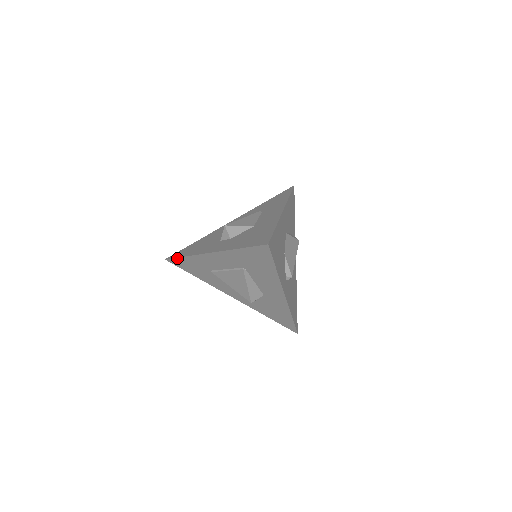
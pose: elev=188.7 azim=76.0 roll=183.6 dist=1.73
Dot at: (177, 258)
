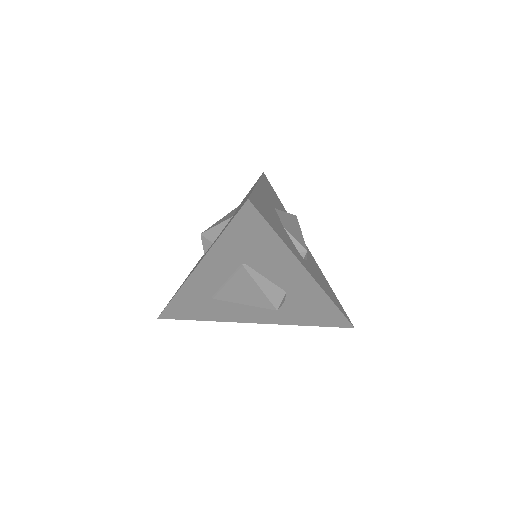
Dot at: (168, 306)
